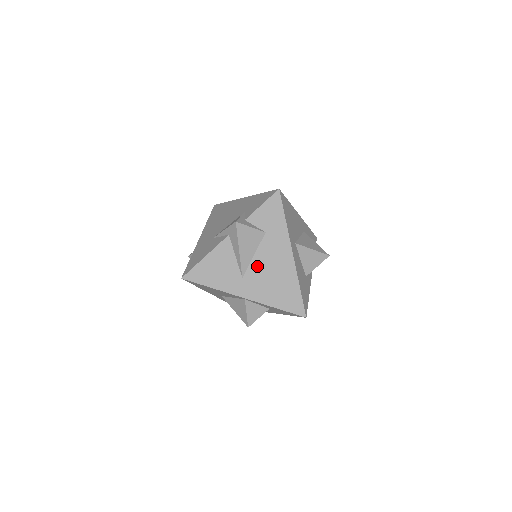
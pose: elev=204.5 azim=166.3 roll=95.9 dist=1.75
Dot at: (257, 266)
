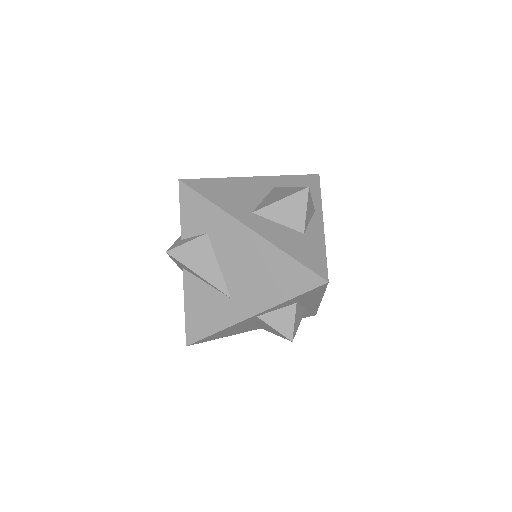
Dot at: (231, 274)
